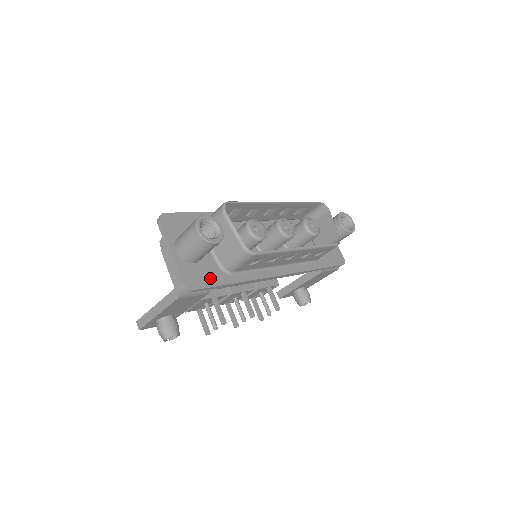
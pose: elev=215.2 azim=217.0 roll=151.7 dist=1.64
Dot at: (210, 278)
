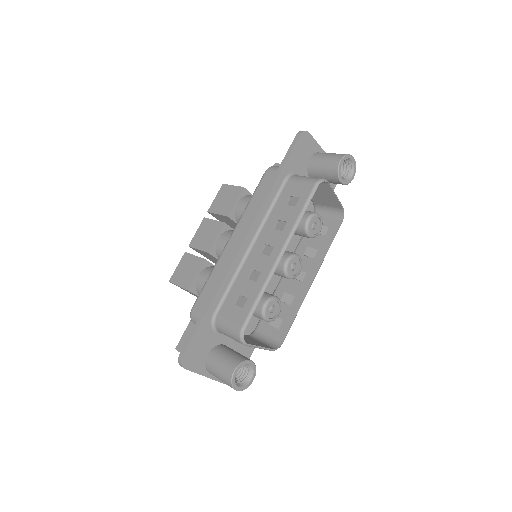
Dot at: occluded
